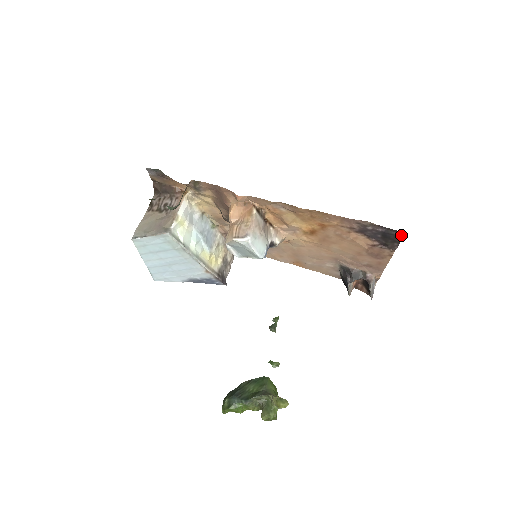
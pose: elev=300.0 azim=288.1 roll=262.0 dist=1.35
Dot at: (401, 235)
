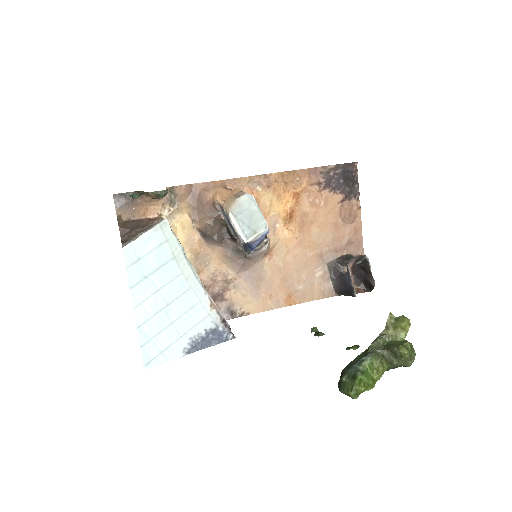
Dot at: (355, 169)
